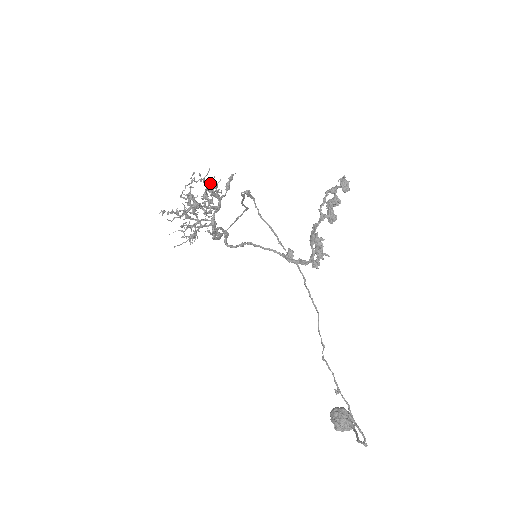
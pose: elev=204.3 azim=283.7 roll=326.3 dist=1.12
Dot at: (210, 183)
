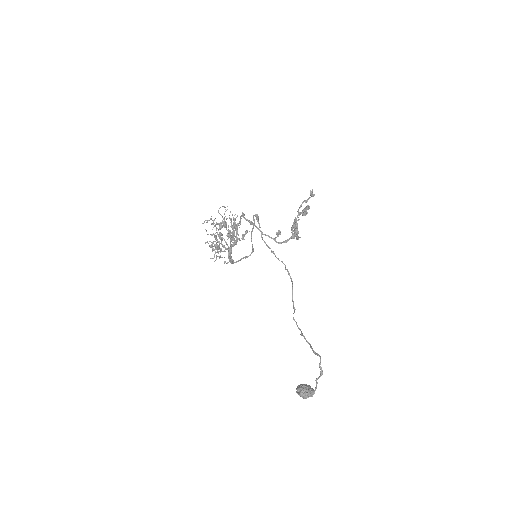
Dot at: occluded
